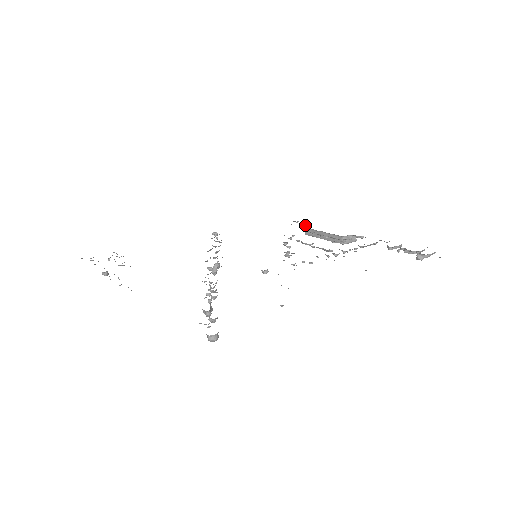
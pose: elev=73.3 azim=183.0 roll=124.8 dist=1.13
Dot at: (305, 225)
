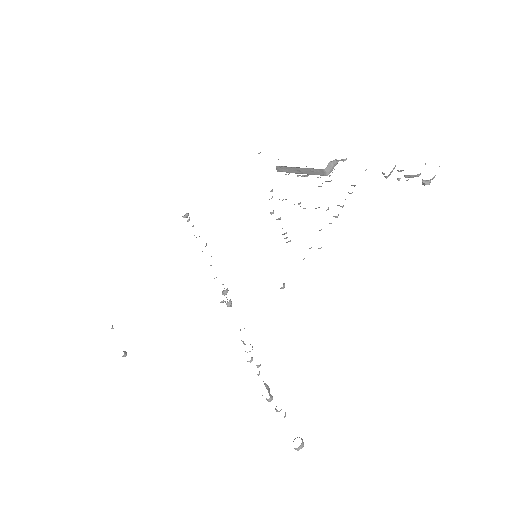
Dot at: occluded
